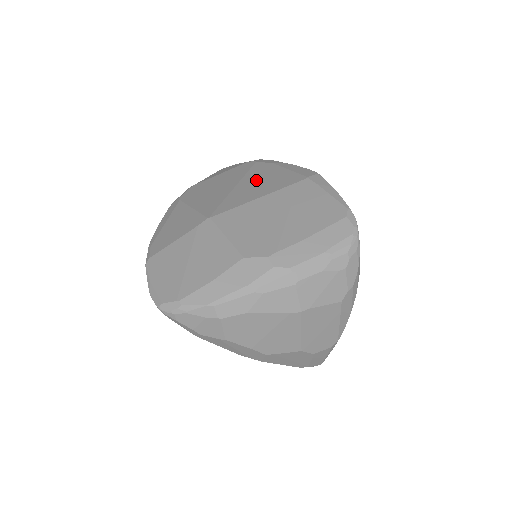
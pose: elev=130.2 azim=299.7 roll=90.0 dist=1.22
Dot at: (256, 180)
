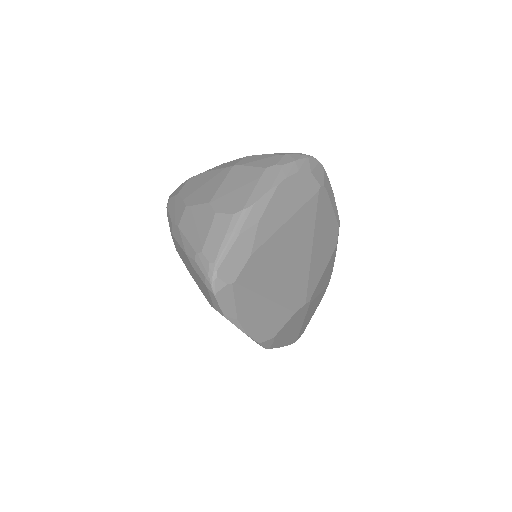
Dot at: occluded
